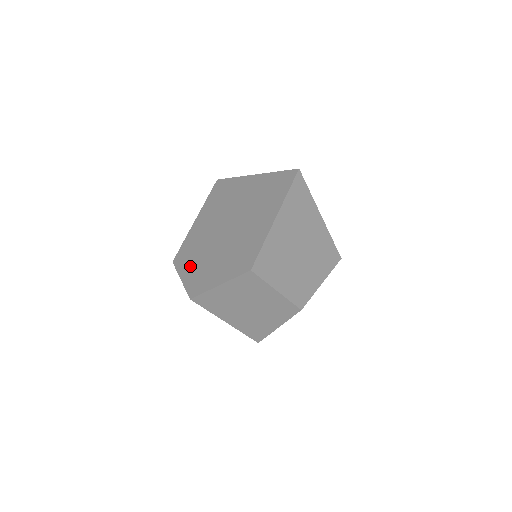
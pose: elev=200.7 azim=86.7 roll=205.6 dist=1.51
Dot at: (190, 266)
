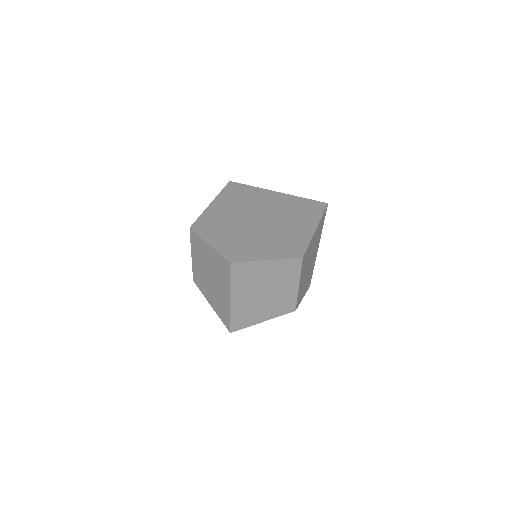
Dot at: (220, 237)
